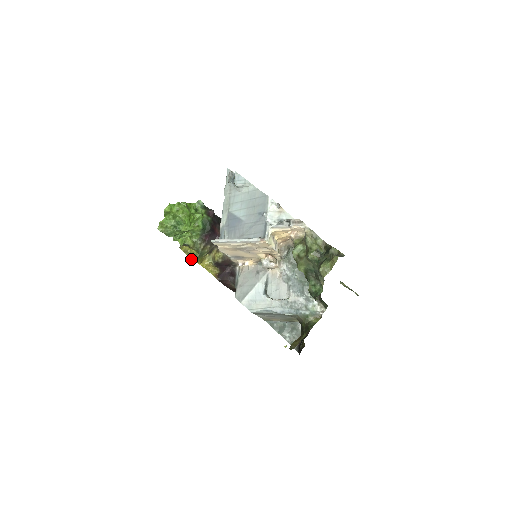
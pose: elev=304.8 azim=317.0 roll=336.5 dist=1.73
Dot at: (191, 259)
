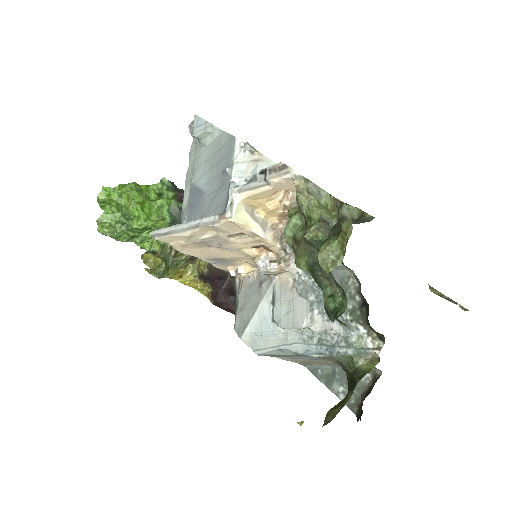
Dot at: (149, 272)
